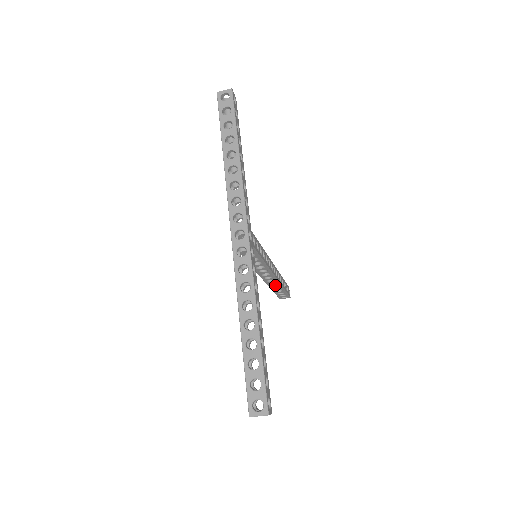
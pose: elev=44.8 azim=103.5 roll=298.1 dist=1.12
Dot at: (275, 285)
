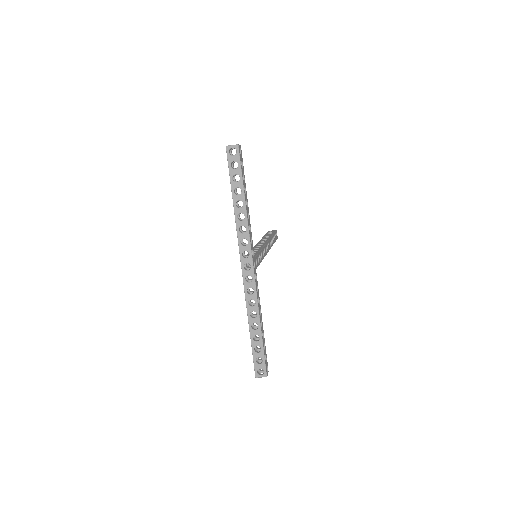
Dot at: occluded
